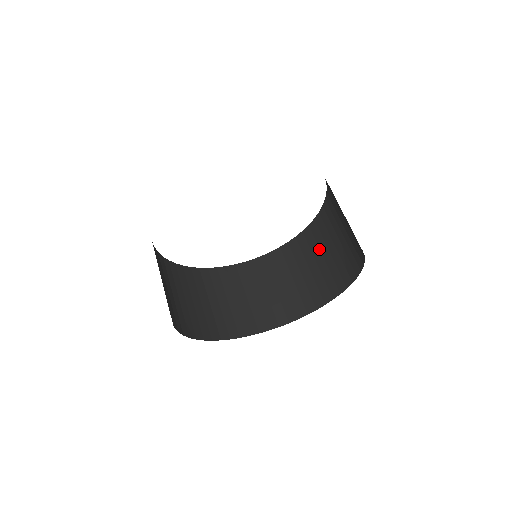
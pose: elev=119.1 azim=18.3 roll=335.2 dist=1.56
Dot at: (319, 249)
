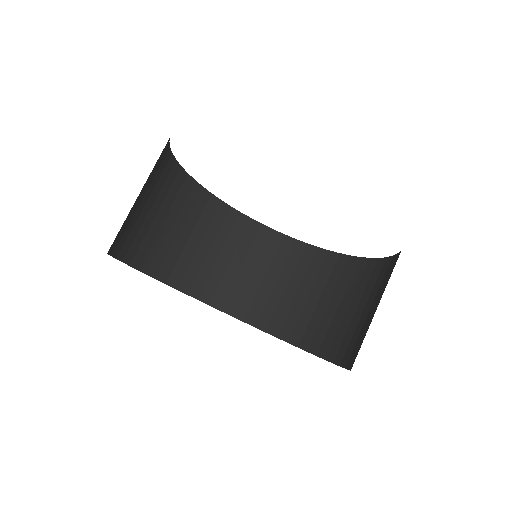
Dot at: (353, 294)
